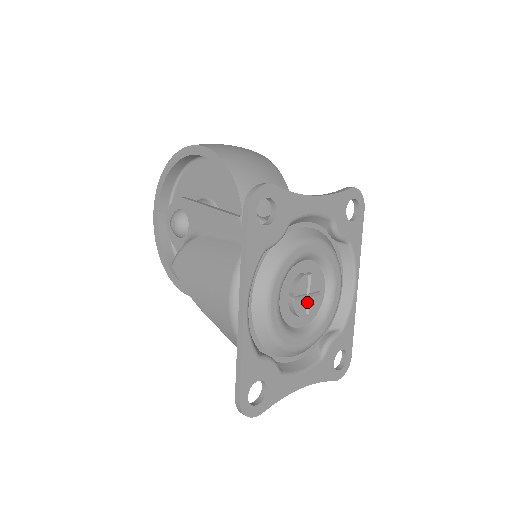
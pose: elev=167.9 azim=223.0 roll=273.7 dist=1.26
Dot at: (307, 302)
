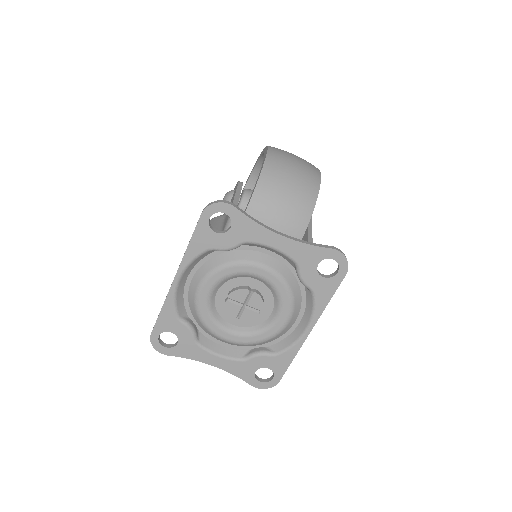
Dot at: (242, 310)
